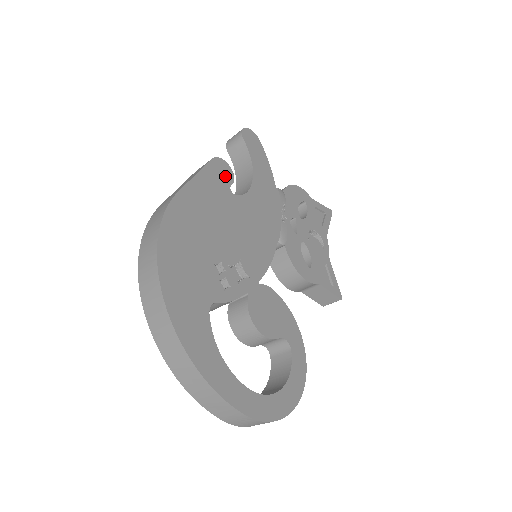
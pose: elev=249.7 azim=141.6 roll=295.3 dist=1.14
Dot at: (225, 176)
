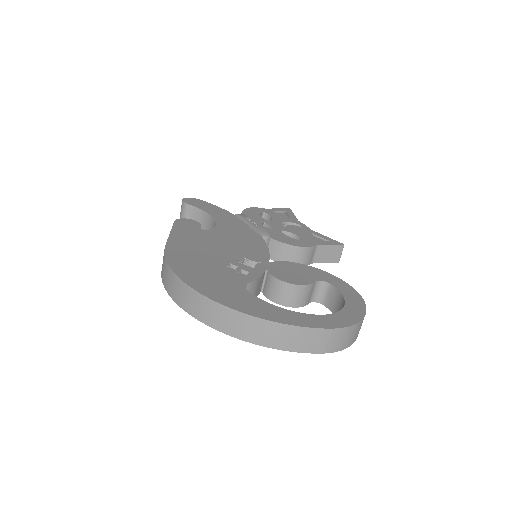
Dot at: (192, 225)
